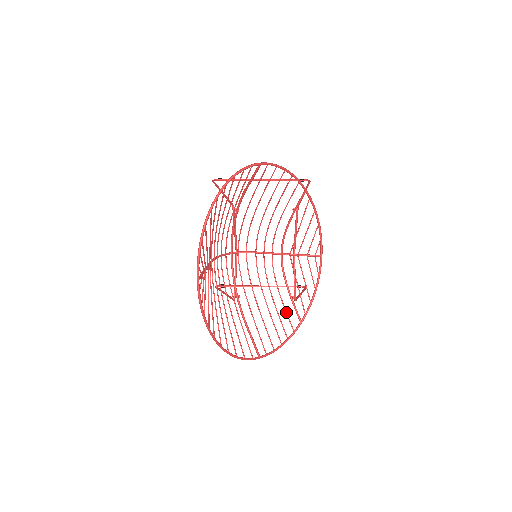
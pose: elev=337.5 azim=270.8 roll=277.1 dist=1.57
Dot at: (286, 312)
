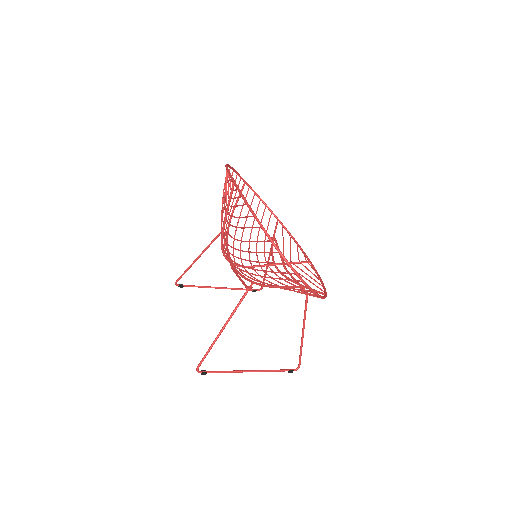
Dot at: occluded
